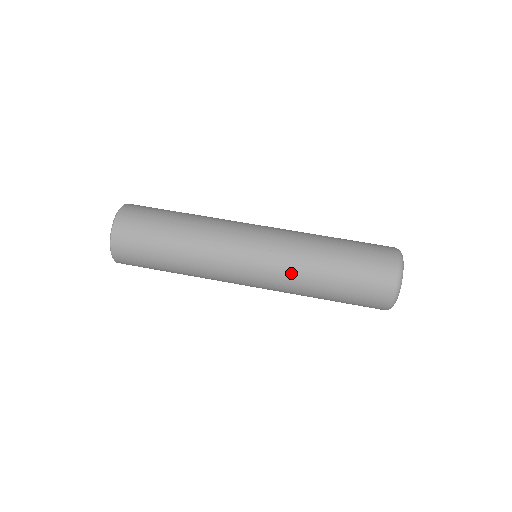
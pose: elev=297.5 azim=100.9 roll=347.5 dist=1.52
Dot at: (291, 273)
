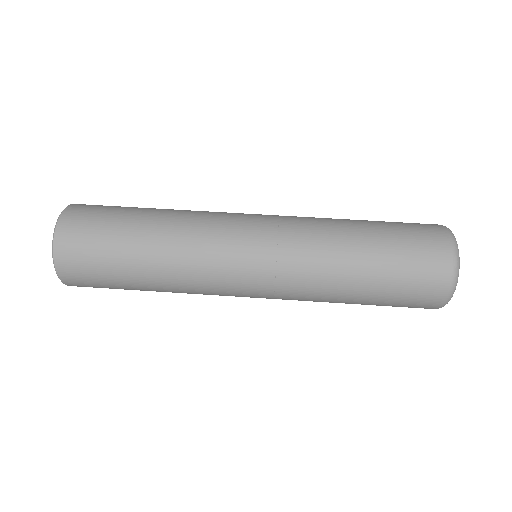
Dot at: (307, 286)
